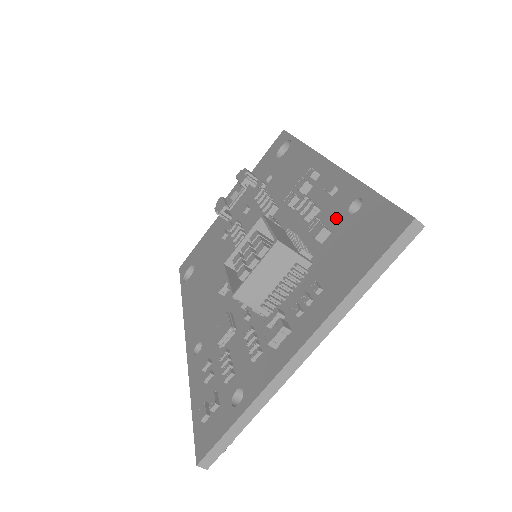
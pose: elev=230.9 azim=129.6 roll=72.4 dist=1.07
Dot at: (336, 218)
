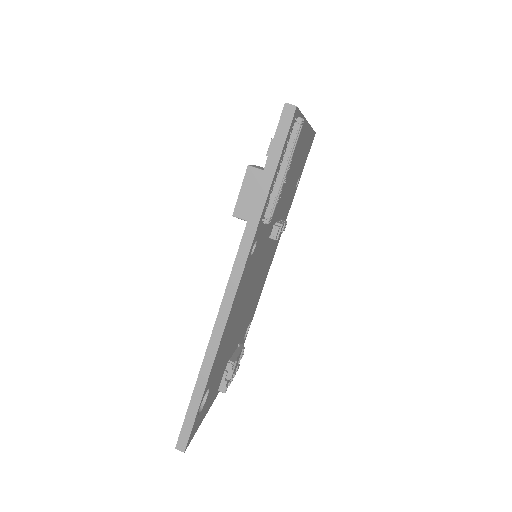
Dot at: occluded
